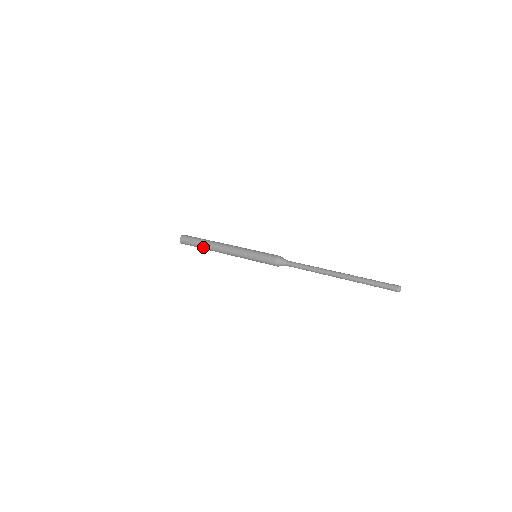
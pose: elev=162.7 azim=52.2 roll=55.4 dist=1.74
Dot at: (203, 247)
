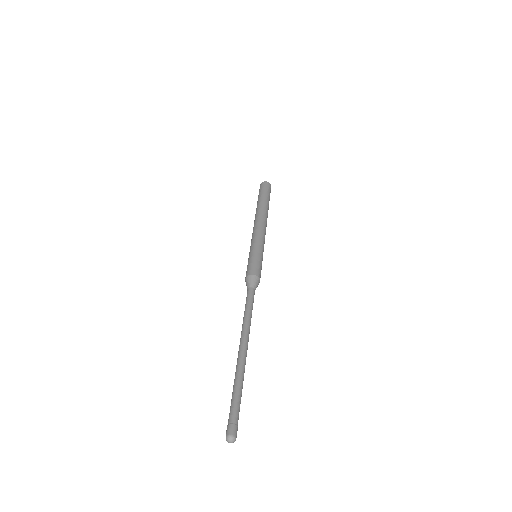
Dot at: occluded
